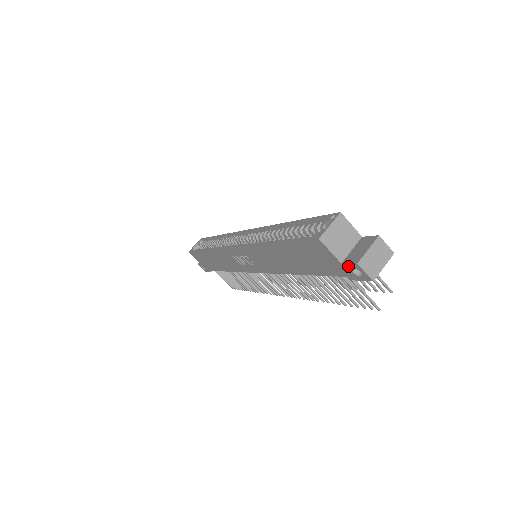
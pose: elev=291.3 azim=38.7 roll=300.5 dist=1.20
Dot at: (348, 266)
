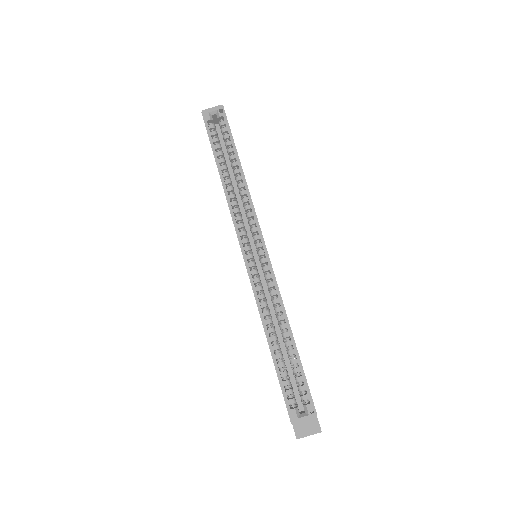
Dot at: (293, 426)
